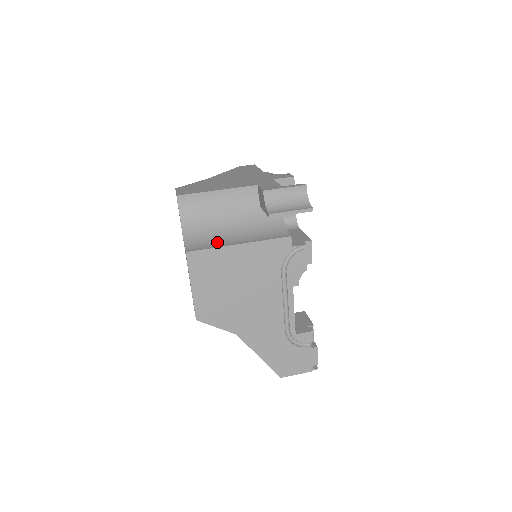
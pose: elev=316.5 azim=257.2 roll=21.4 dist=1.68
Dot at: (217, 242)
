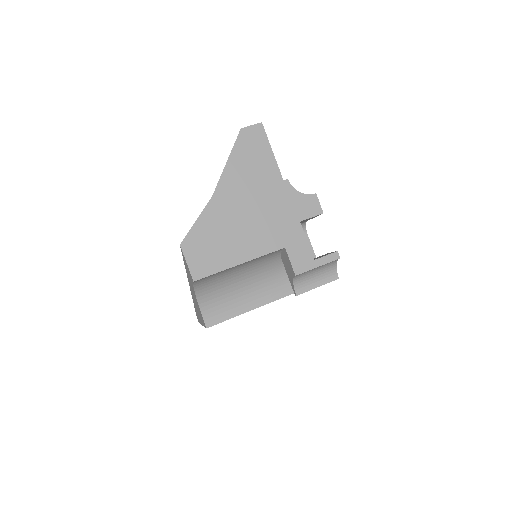
Dot at: (235, 305)
